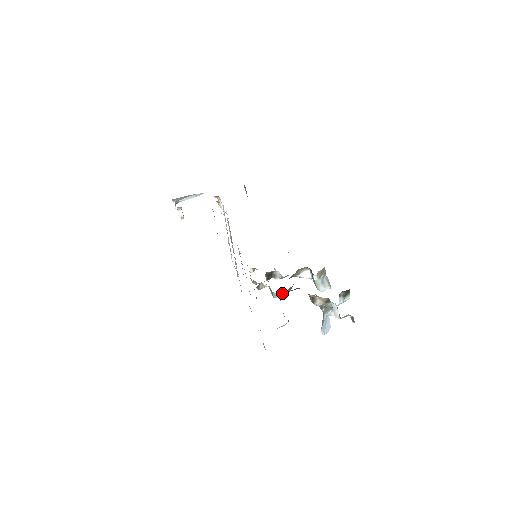
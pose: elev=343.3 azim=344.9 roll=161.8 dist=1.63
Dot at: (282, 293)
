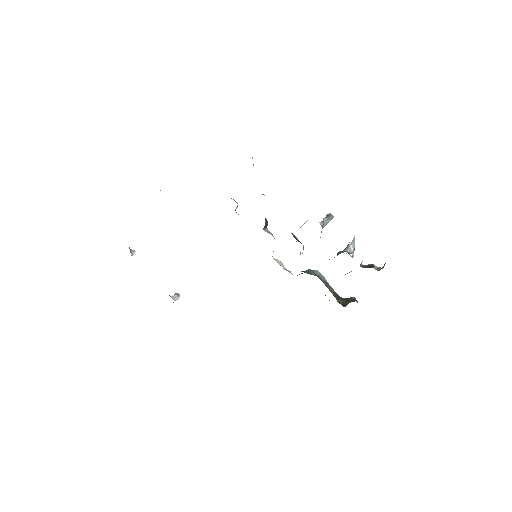
Dot at: occluded
